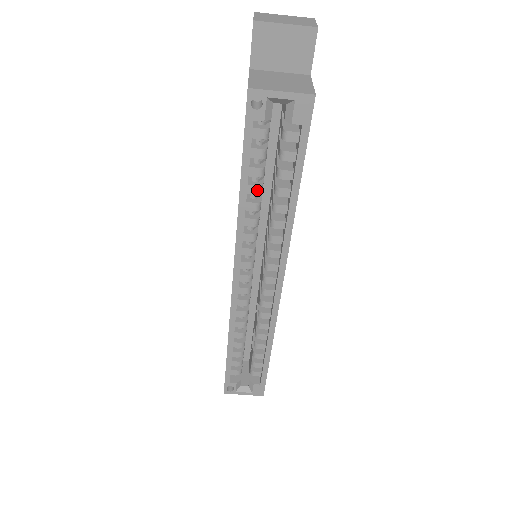
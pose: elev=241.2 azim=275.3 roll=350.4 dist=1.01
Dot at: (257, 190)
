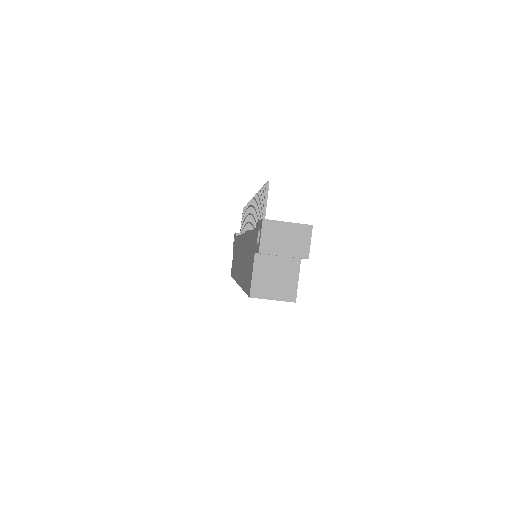
Dot at: occluded
